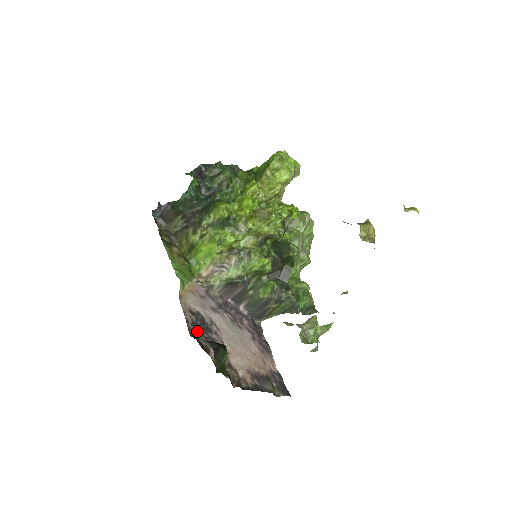
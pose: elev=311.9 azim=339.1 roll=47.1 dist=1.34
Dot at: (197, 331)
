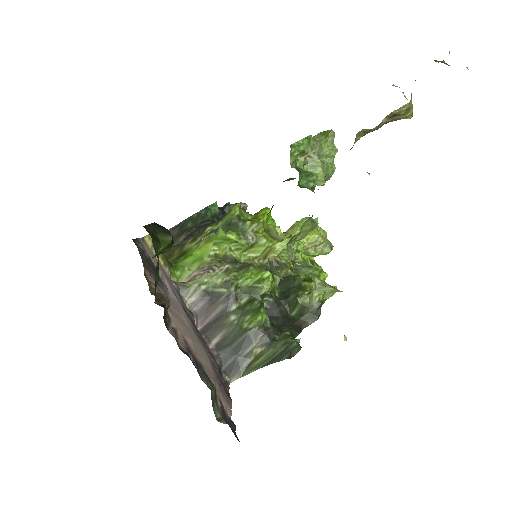
Dot at: (143, 255)
